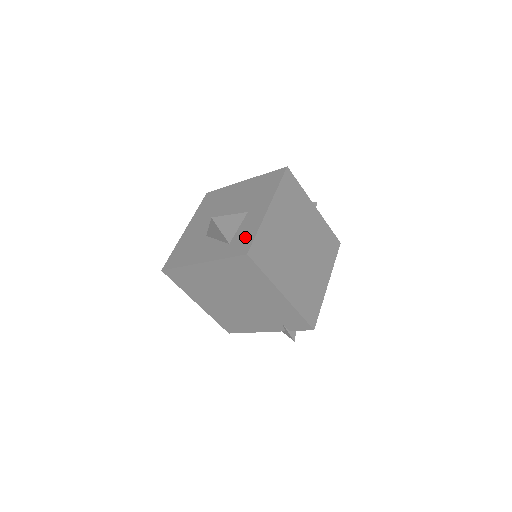
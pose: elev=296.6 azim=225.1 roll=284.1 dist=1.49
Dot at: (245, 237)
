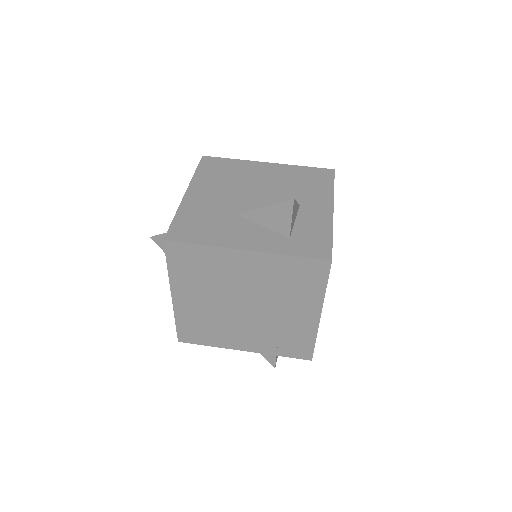
Dot at: (315, 237)
